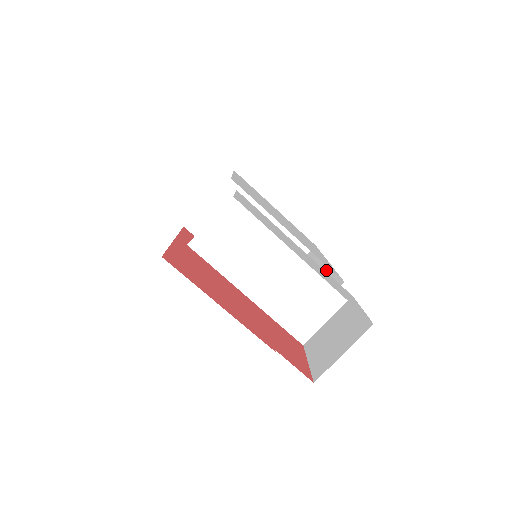
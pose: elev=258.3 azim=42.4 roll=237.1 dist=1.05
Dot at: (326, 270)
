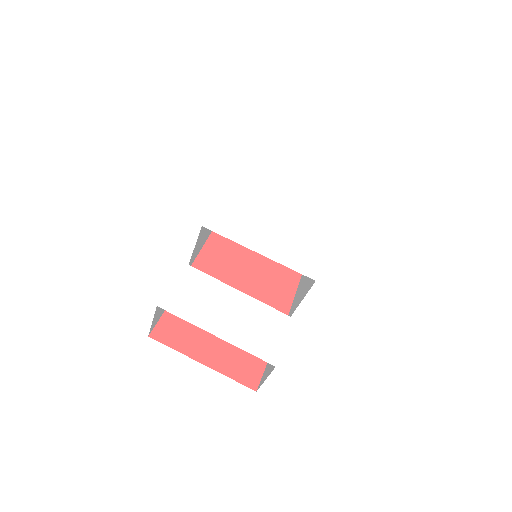
Dot at: occluded
